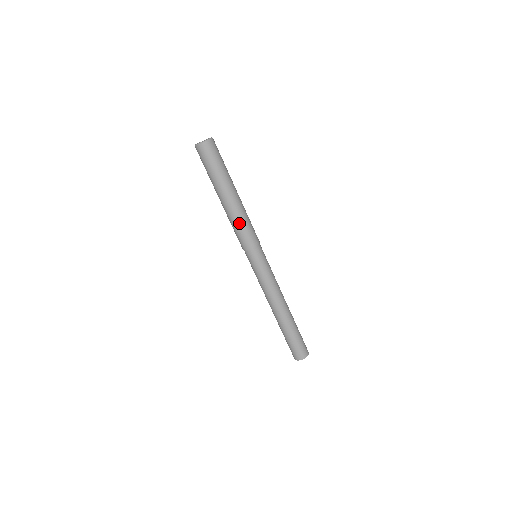
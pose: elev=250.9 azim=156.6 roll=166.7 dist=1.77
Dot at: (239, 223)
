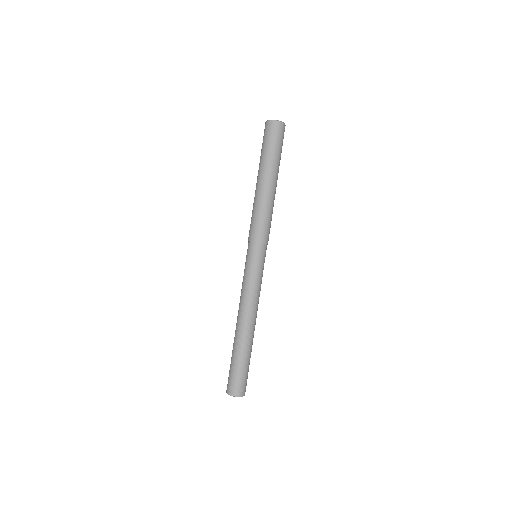
Dot at: (259, 211)
